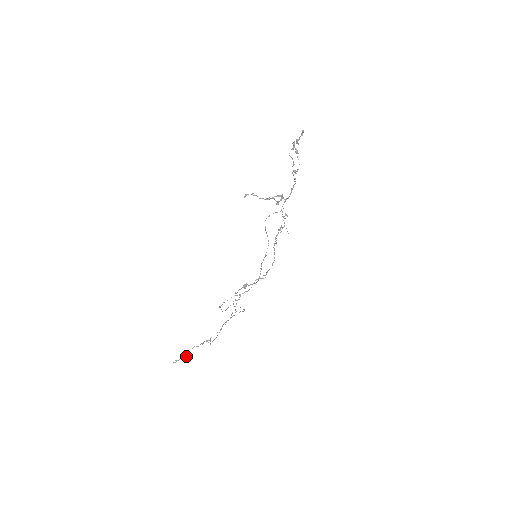
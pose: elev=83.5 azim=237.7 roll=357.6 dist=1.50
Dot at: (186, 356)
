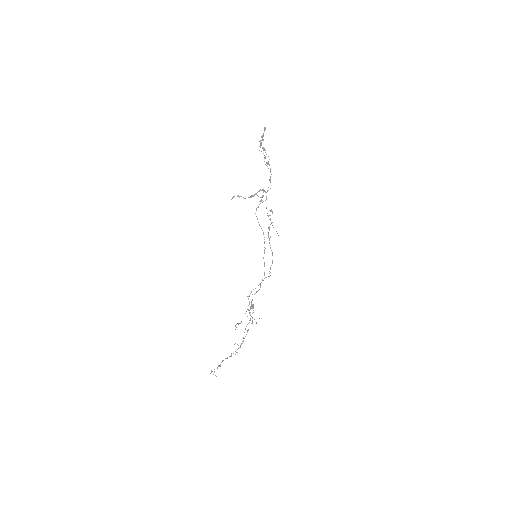
Dot at: (219, 366)
